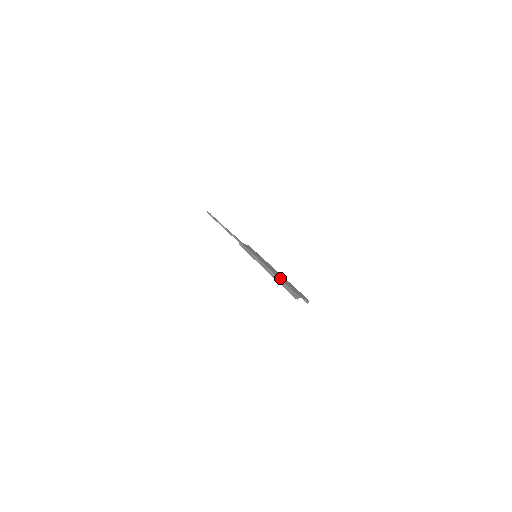
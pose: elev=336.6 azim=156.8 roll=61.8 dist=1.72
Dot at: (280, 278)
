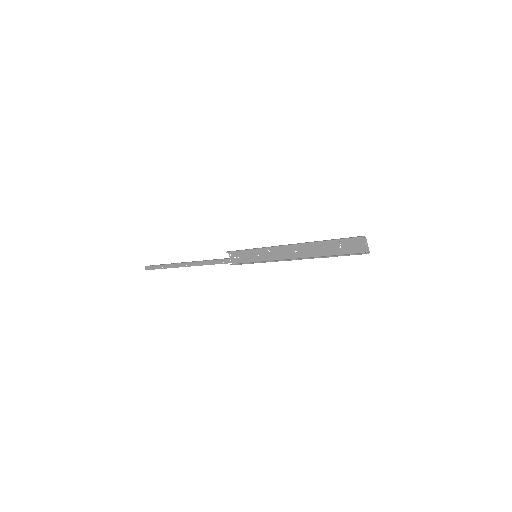
Dot at: (317, 244)
